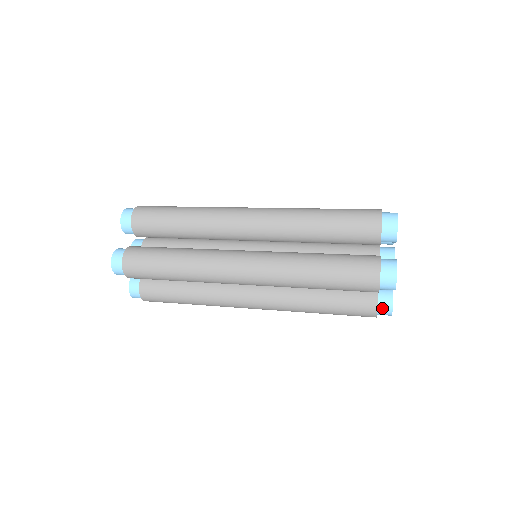
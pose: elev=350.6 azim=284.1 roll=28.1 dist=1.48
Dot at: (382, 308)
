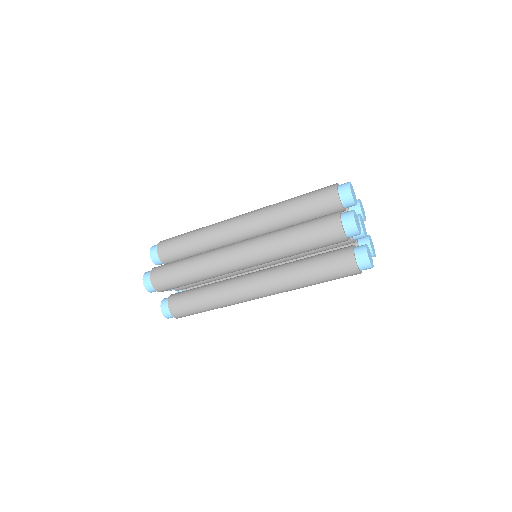
Dot at: (360, 259)
